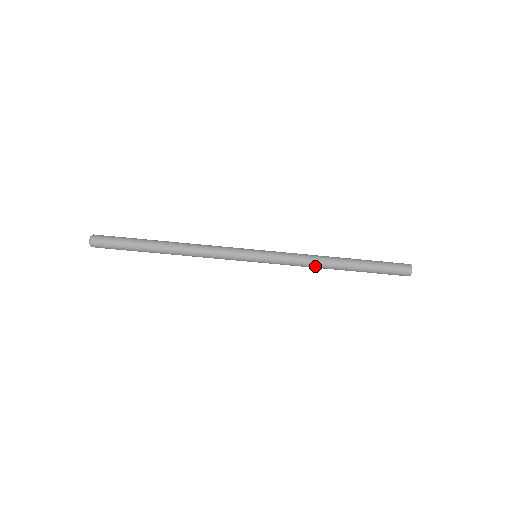
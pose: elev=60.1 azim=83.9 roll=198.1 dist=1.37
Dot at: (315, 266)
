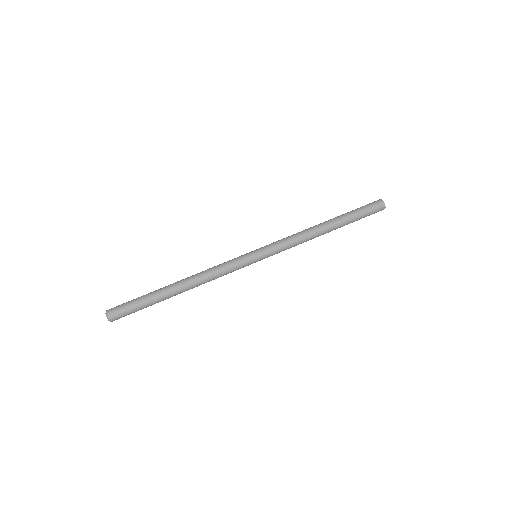
Dot at: (307, 234)
